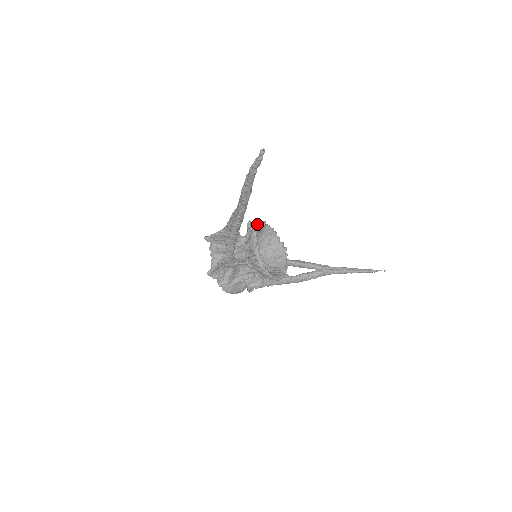
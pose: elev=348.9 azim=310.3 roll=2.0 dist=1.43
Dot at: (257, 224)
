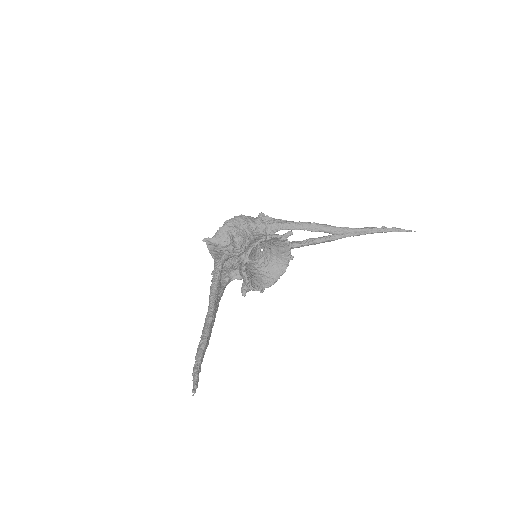
Dot at: (246, 259)
